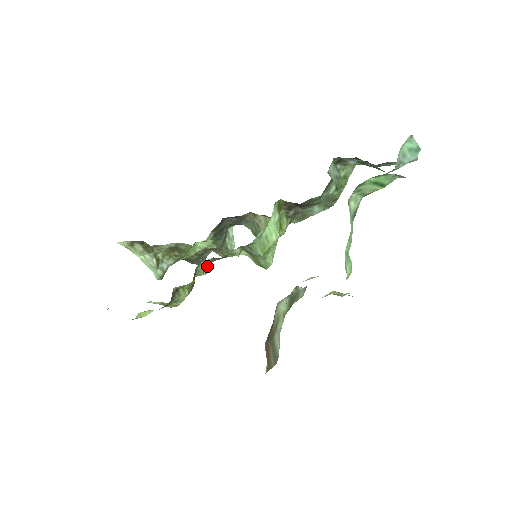
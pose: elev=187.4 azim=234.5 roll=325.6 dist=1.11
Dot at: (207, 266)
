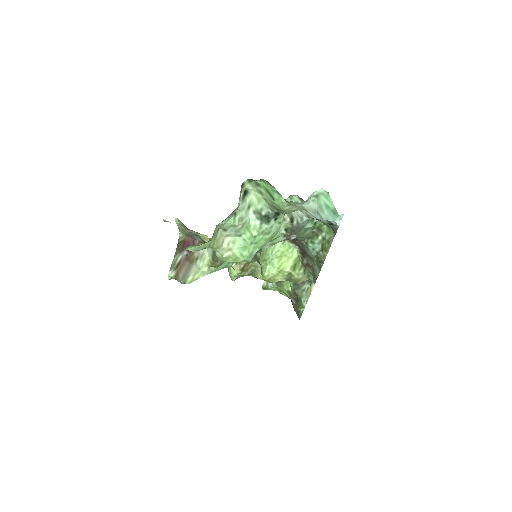
Dot at: occluded
